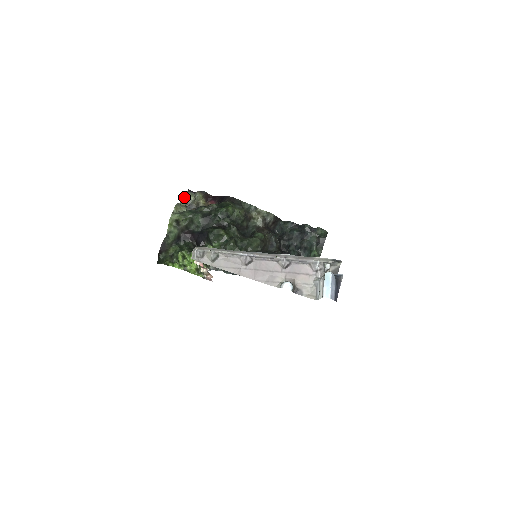
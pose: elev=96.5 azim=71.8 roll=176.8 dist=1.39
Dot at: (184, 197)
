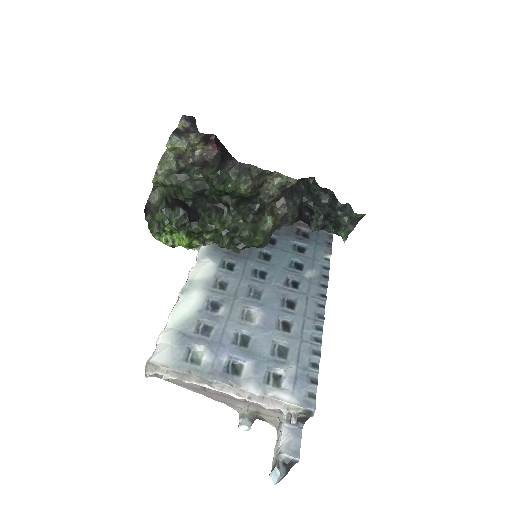
Dot at: (171, 147)
